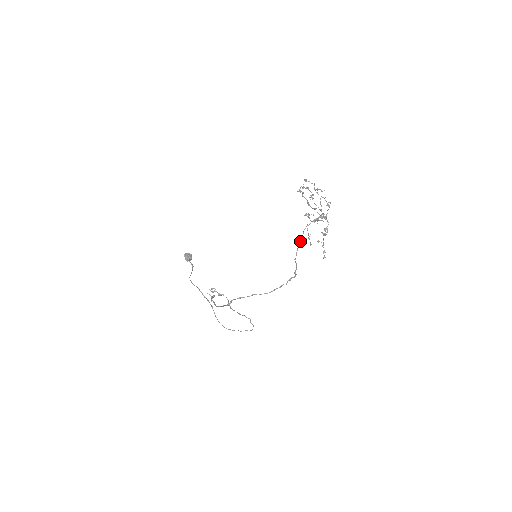
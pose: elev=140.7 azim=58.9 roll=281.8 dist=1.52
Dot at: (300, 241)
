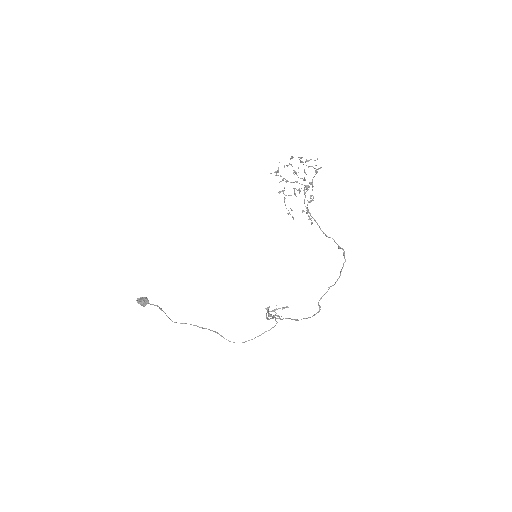
Dot at: (312, 217)
